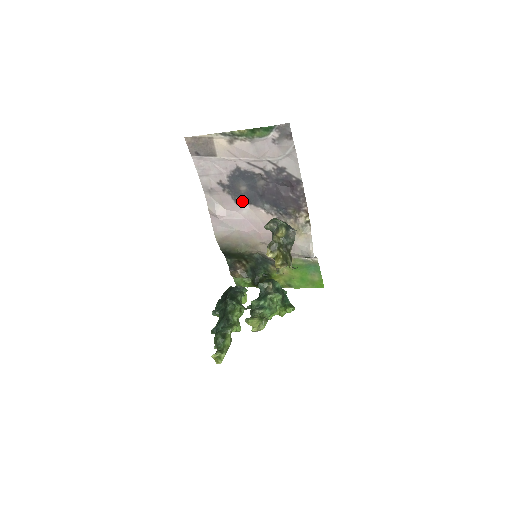
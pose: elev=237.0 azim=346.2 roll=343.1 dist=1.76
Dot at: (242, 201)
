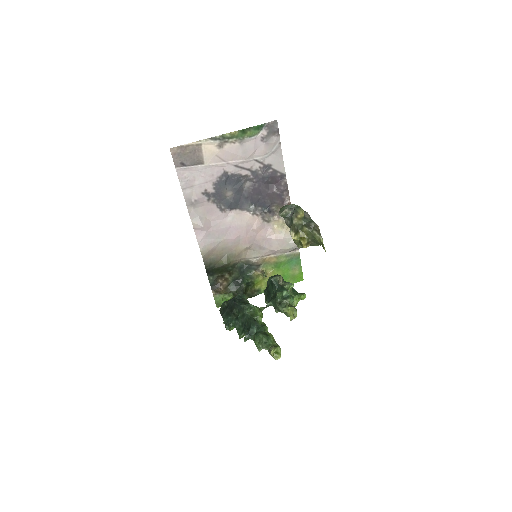
Dot at: (228, 207)
